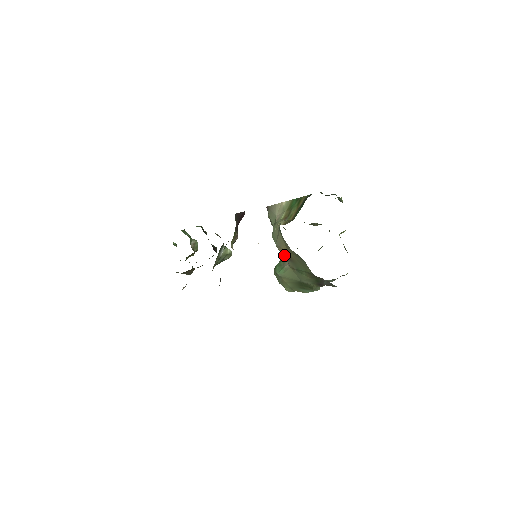
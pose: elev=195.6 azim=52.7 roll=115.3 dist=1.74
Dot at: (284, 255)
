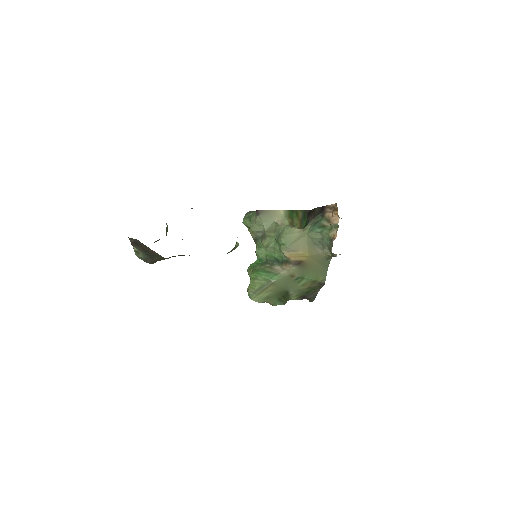
Dot at: (291, 260)
